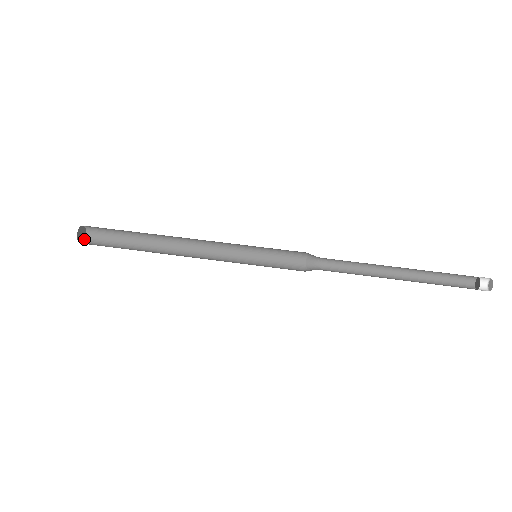
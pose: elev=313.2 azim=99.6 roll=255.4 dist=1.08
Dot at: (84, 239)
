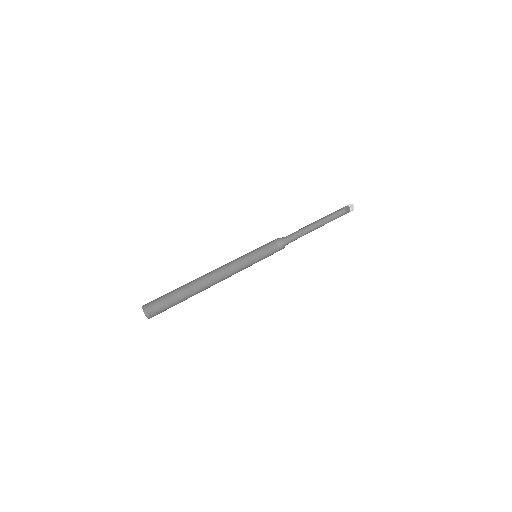
Dot at: (148, 318)
